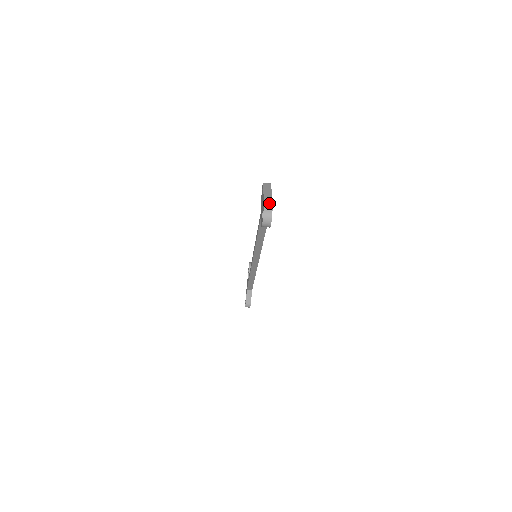
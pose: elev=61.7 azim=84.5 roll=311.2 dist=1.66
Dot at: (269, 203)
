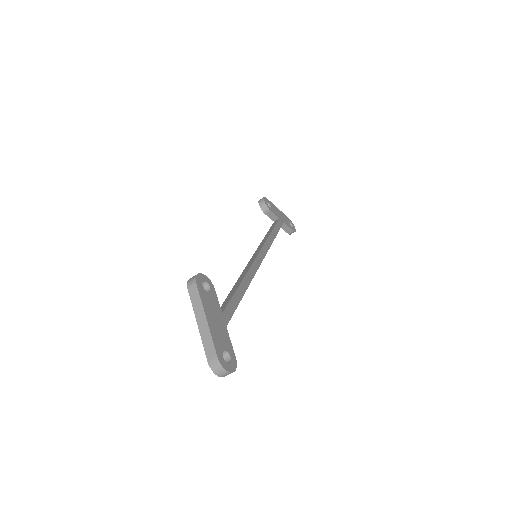
Dot at: (211, 353)
